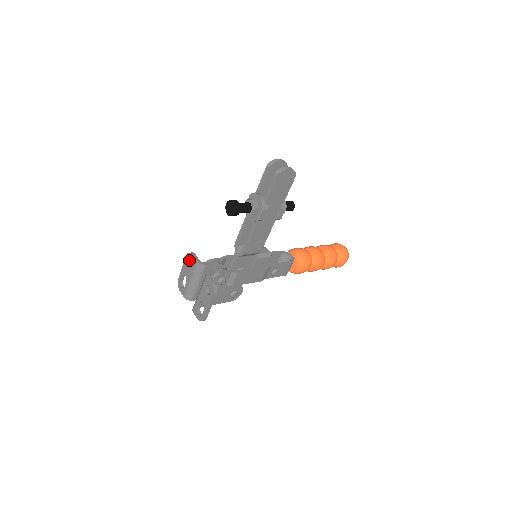
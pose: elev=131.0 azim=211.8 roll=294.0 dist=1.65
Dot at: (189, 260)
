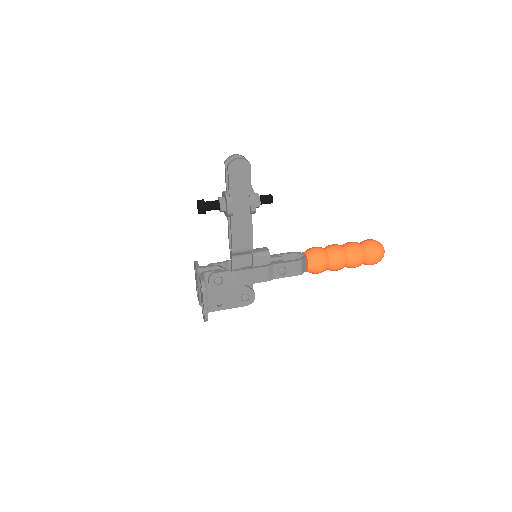
Dot at: occluded
